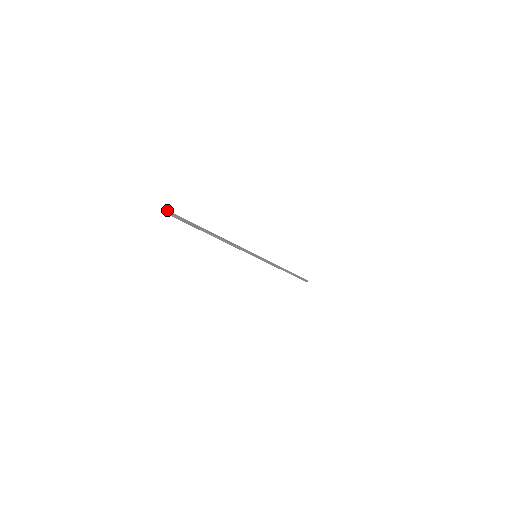
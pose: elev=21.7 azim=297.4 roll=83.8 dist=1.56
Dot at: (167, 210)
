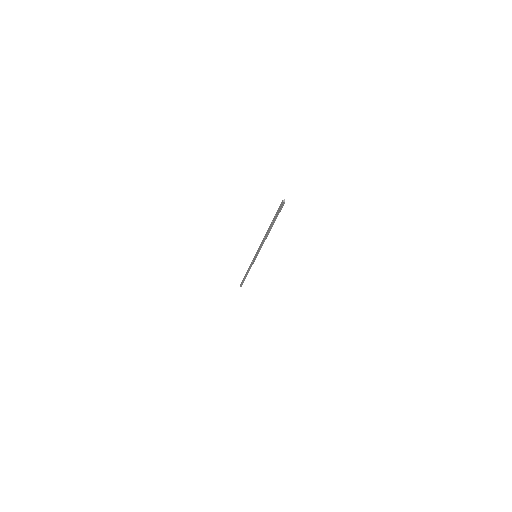
Dot at: occluded
